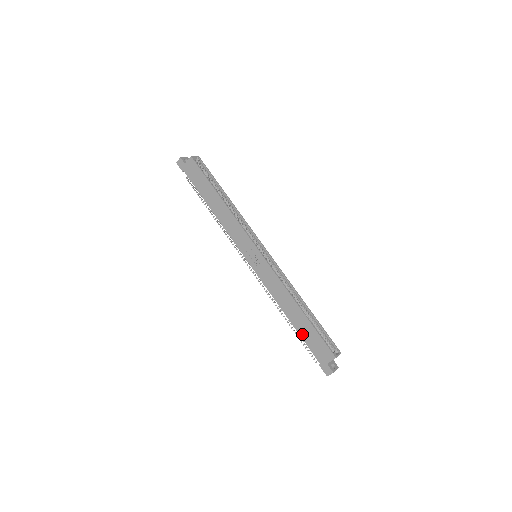
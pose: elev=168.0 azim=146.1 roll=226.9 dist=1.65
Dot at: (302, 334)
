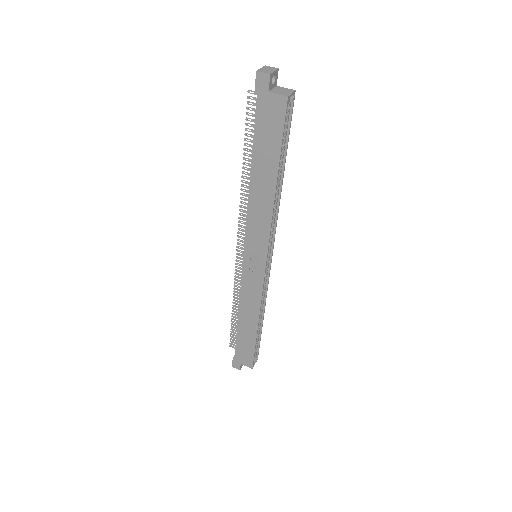
Dot at: (239, 338)
